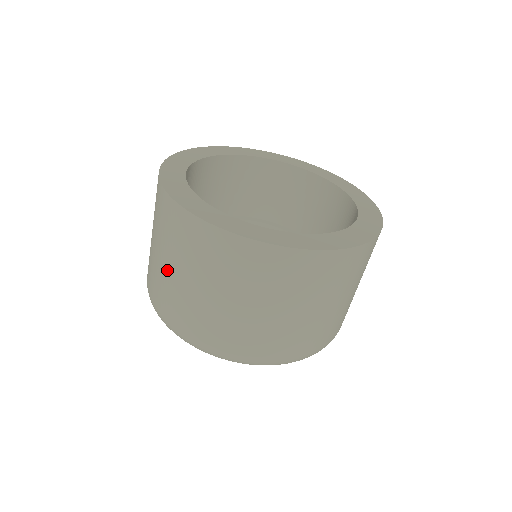
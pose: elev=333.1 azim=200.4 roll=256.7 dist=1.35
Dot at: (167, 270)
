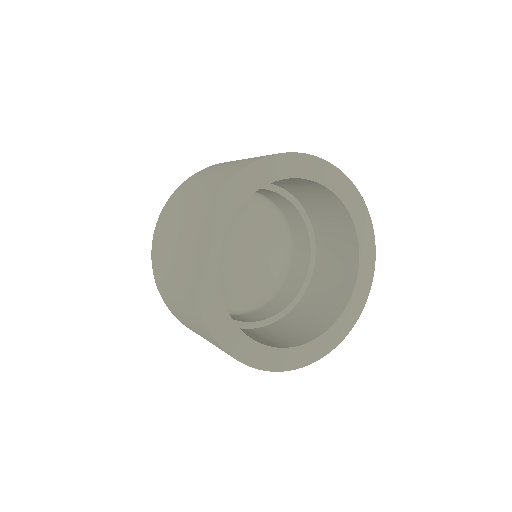
Dot at: (168, 248)
